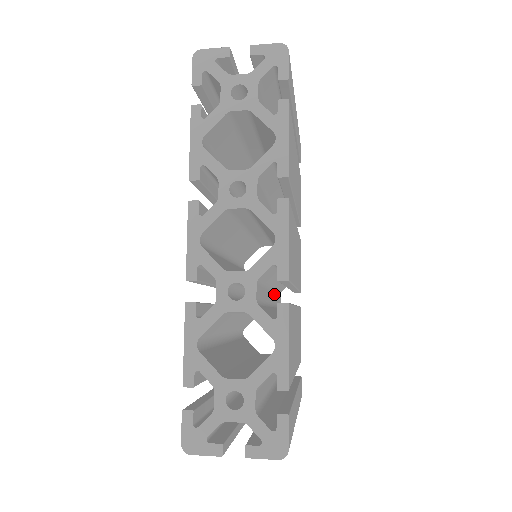
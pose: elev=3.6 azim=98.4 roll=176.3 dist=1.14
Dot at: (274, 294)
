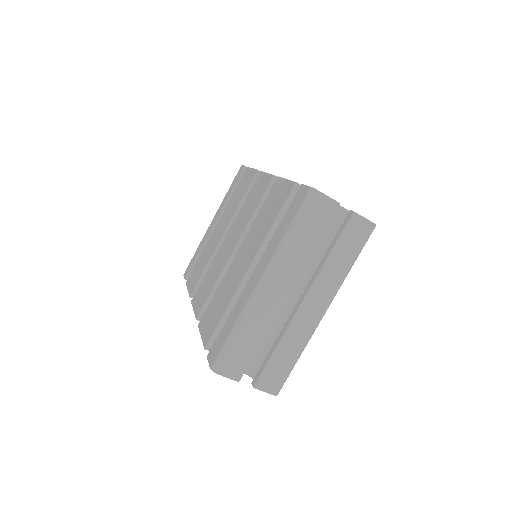
Dot at: occluded
